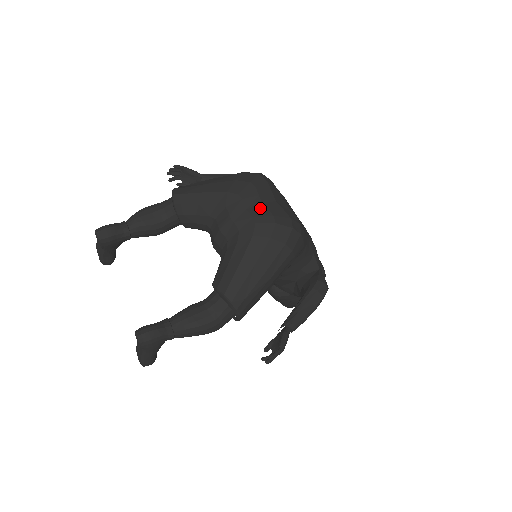
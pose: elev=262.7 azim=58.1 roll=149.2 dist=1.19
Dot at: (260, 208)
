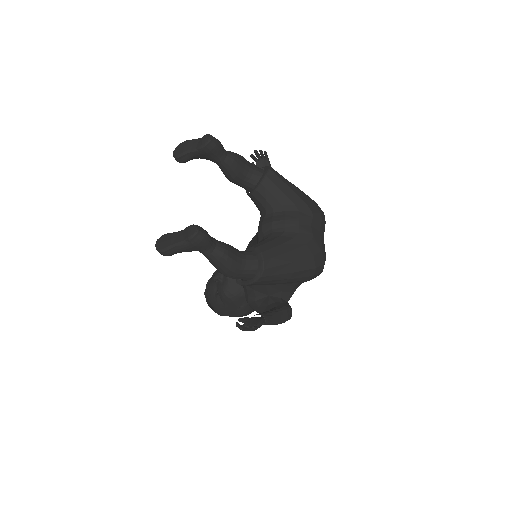
Dot at: (318, 233)
